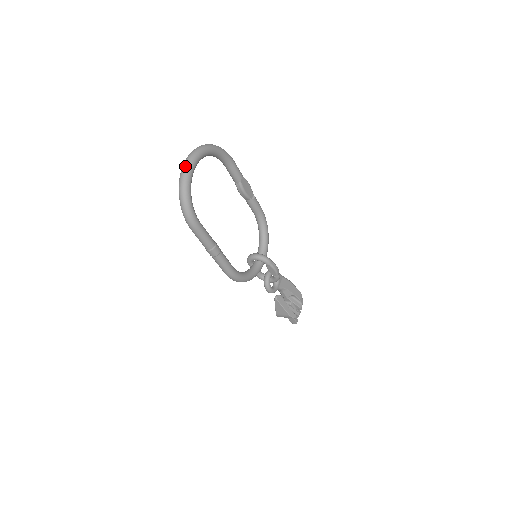
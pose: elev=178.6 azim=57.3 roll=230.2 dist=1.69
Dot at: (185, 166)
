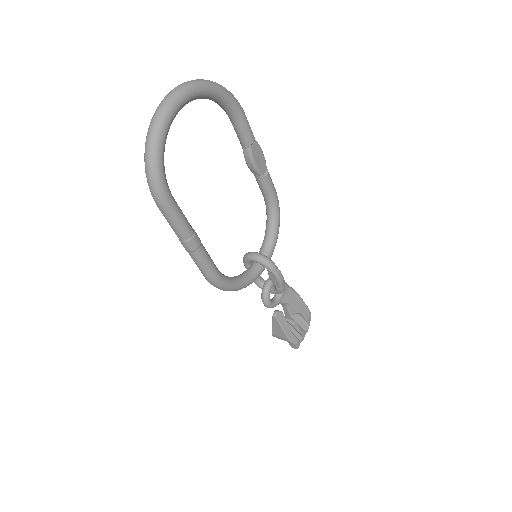
Dot at: (161, 106)
